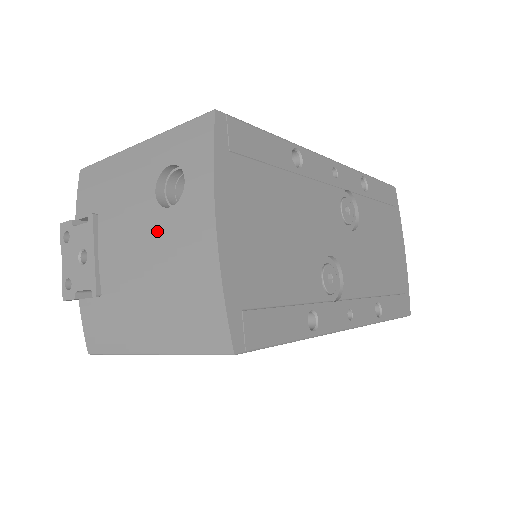
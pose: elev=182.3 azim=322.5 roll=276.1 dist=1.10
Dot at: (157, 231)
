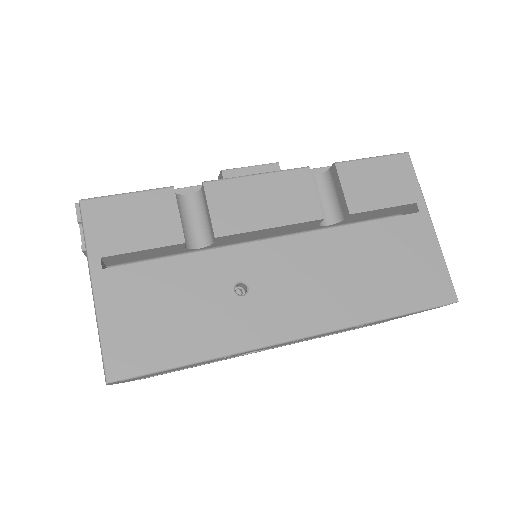
Dot at: occluded
